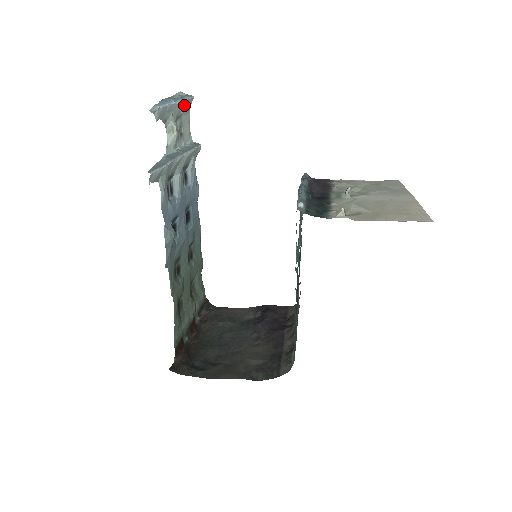
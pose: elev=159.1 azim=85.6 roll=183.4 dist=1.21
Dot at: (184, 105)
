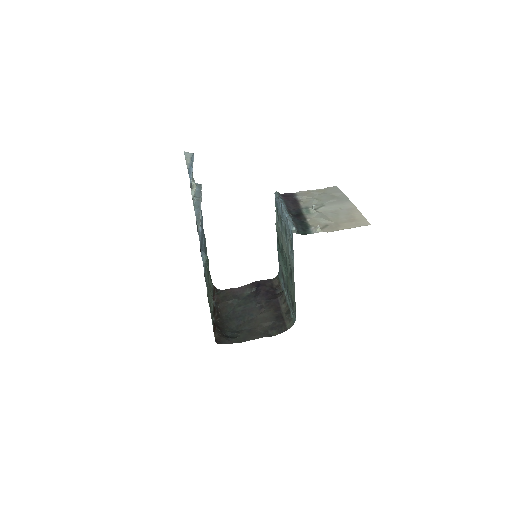
Dot at: occluded
